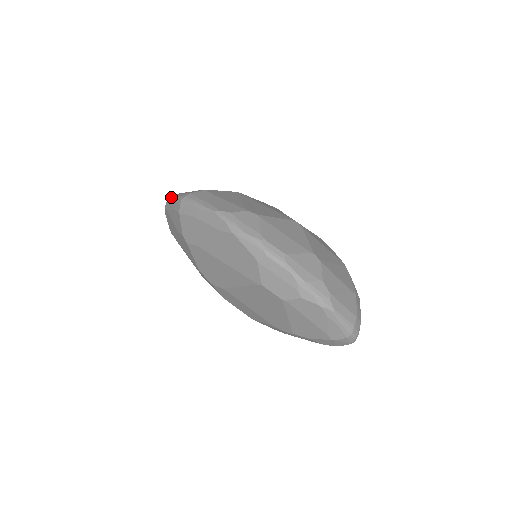
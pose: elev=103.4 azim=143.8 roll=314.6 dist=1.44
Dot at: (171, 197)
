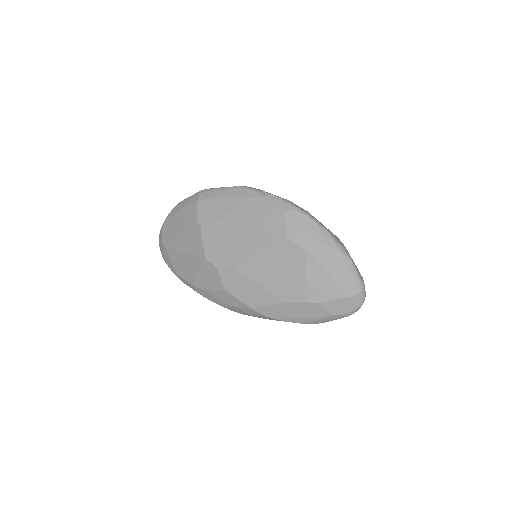
Dot at: (181, 201)
